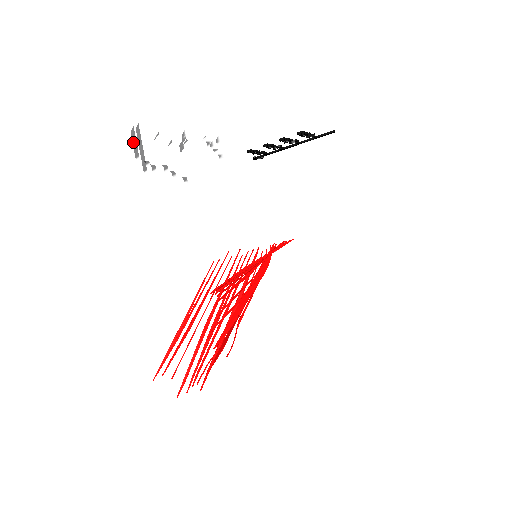
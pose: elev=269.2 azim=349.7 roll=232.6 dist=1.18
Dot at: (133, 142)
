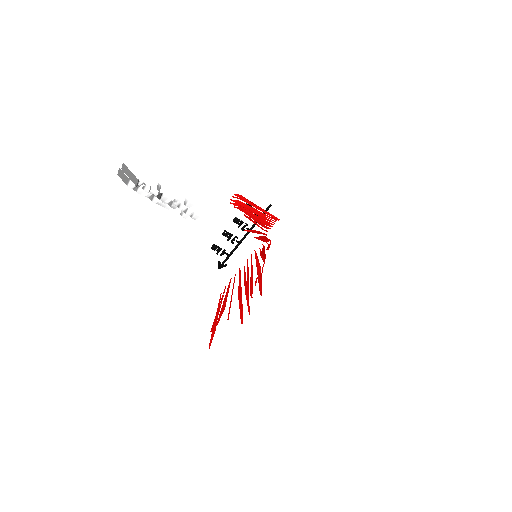
Dot at: (121, 178)
